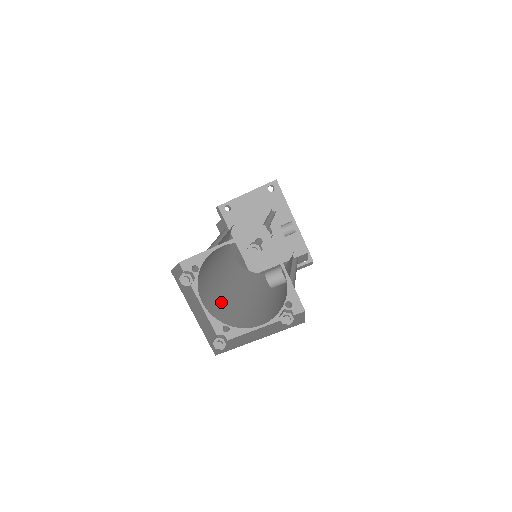
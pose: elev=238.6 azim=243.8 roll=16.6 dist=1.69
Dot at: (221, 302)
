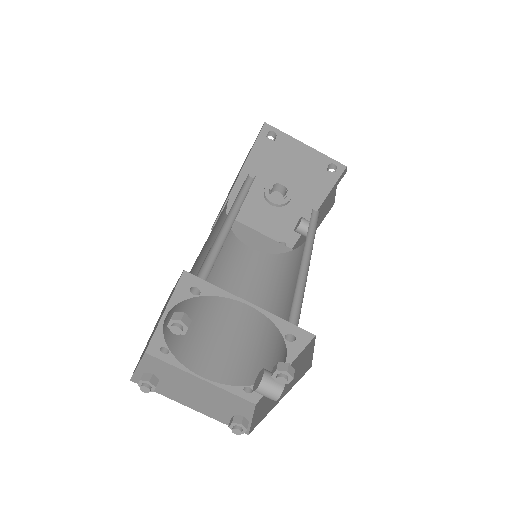
Dot at: occluded
